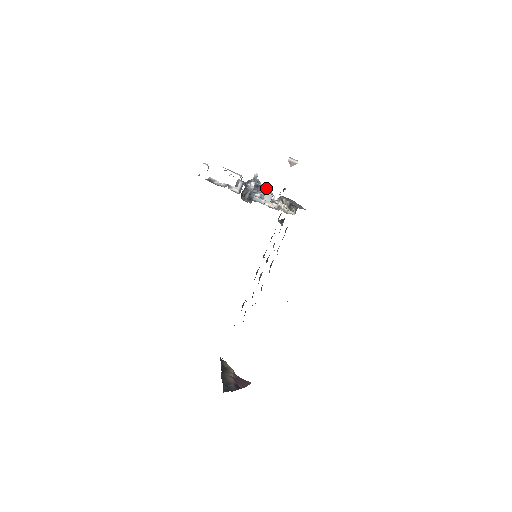
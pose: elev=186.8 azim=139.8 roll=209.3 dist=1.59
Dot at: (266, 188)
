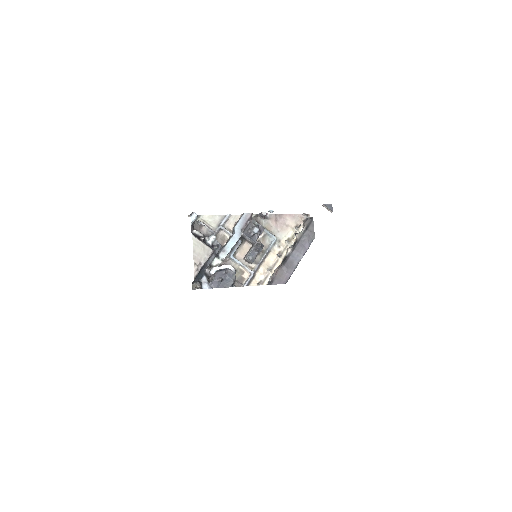
Dot at: (232, 271)
